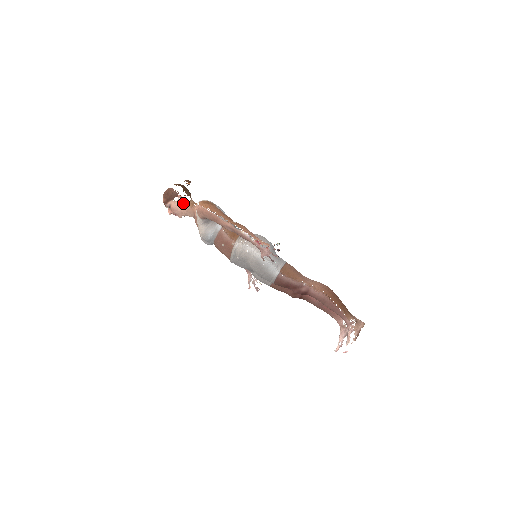
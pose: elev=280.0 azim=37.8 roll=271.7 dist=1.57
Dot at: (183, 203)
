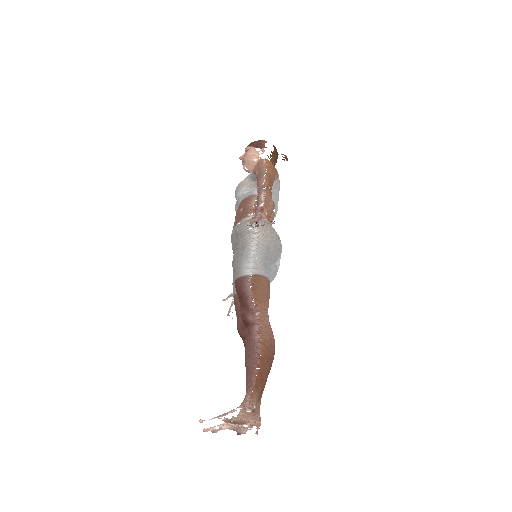
Dot at: occluded
